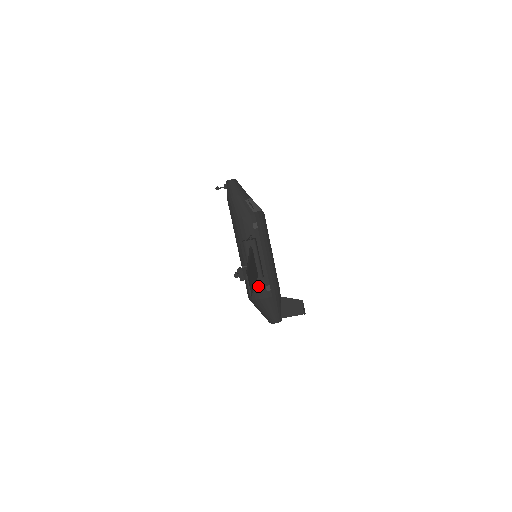
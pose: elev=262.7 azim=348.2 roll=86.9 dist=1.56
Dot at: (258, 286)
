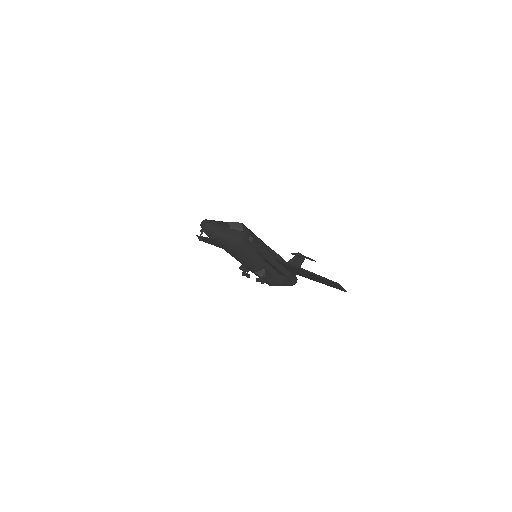
Dot at: (279, 274)
